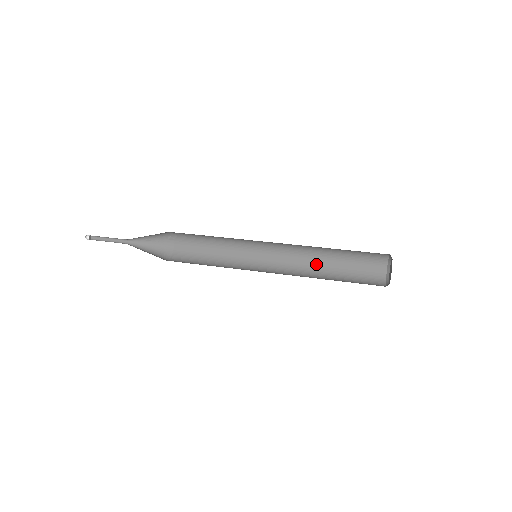
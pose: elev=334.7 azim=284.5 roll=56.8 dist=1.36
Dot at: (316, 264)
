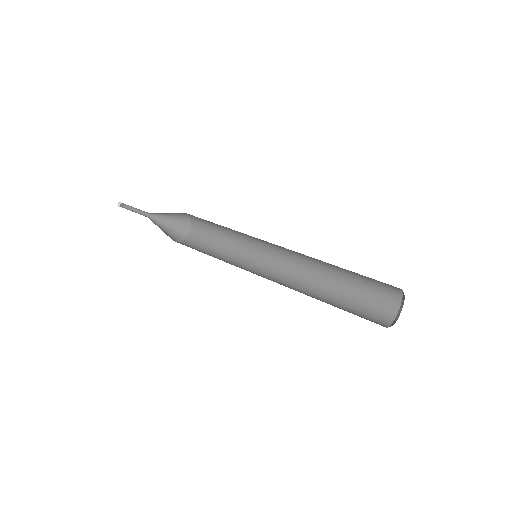
Dot at: (323, 267)
